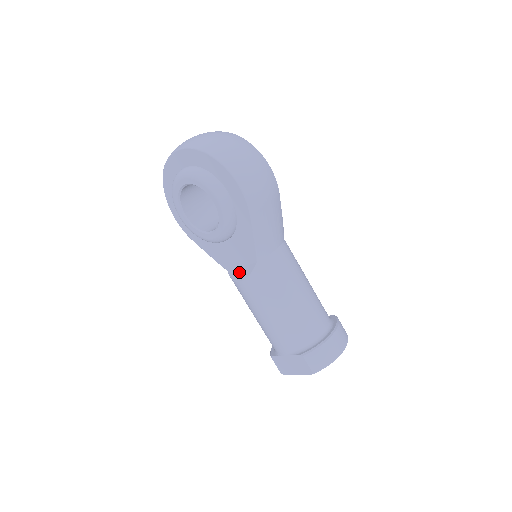
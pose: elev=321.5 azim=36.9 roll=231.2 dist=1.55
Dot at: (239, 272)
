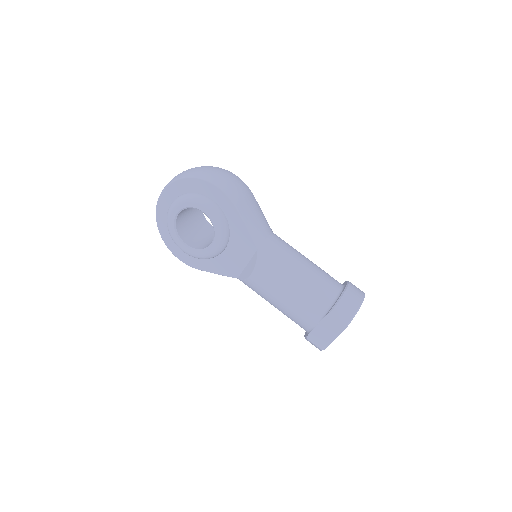
Dot at: (247, 269)
